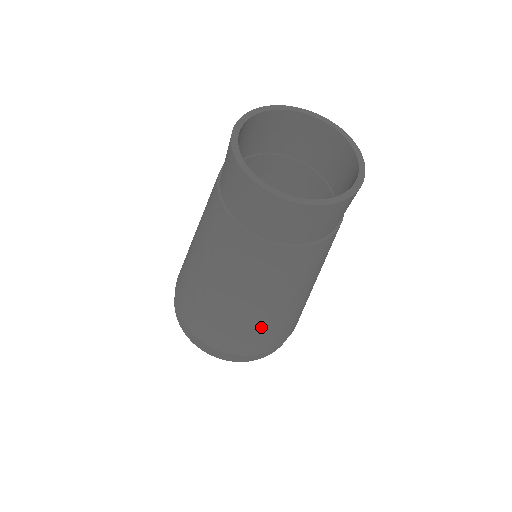
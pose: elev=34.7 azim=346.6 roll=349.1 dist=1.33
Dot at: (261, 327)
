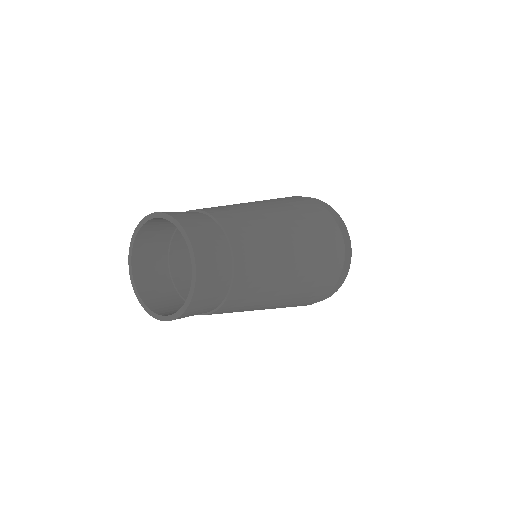
Dot at: (302, 294)
